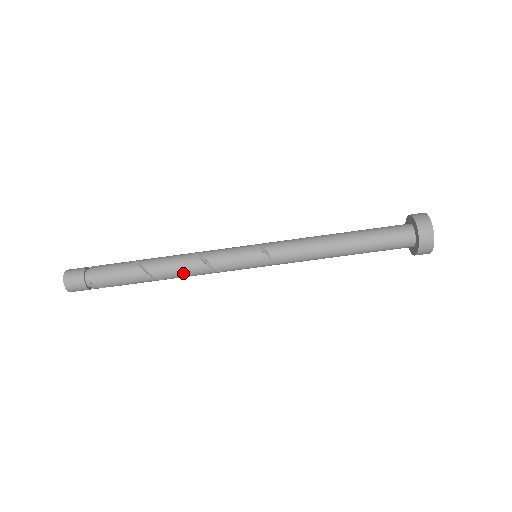
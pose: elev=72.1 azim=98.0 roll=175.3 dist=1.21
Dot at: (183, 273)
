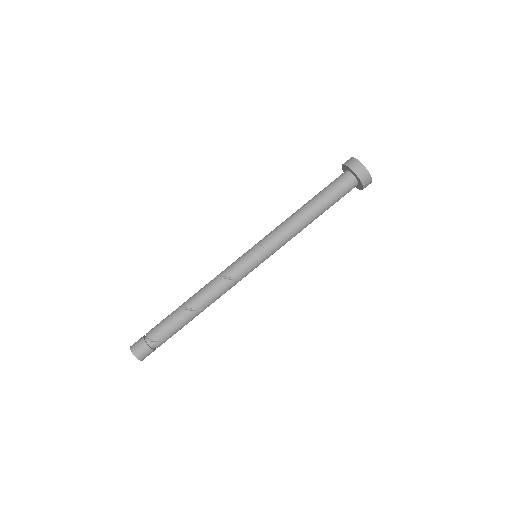
Dot at: (210, 295)
